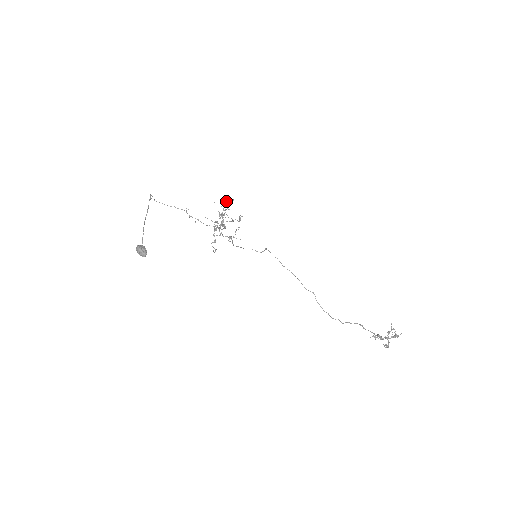
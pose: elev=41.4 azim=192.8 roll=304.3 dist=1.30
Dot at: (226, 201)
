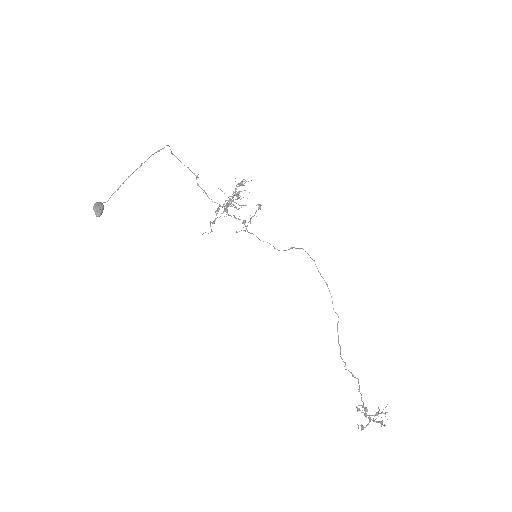
Dot at: occluded
